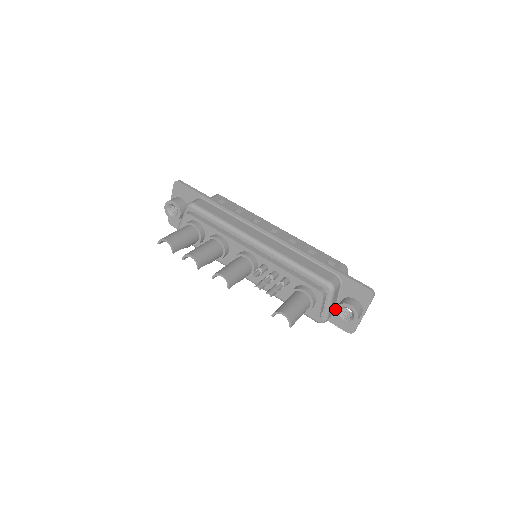
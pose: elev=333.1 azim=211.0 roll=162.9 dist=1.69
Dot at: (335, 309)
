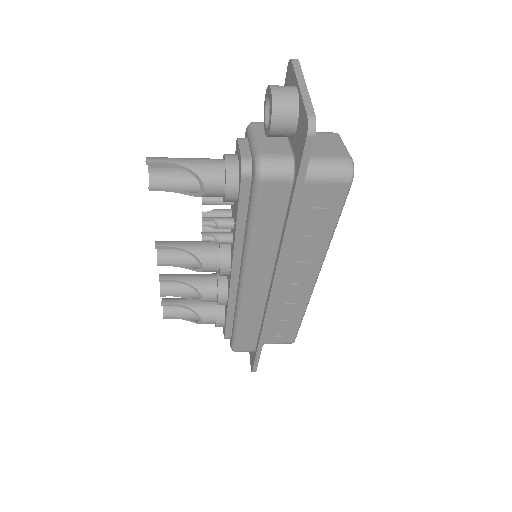
Dot at: occluded
